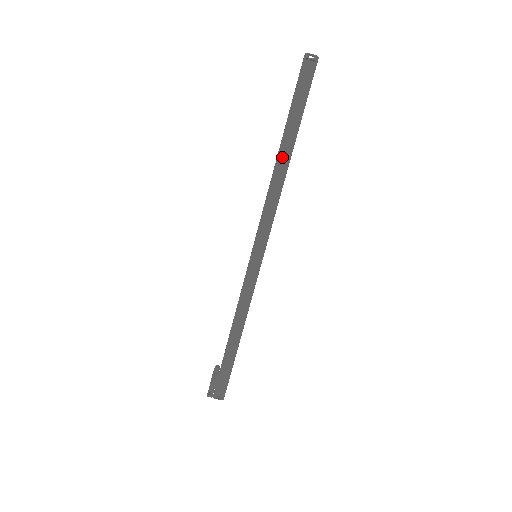
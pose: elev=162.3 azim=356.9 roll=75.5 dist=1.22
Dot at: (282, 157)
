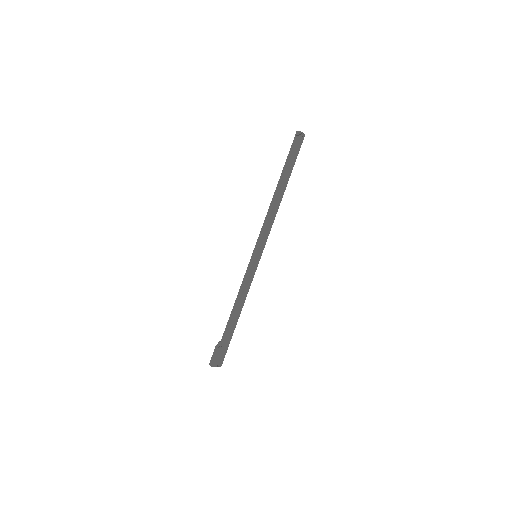
Dot at: (281, 191)
